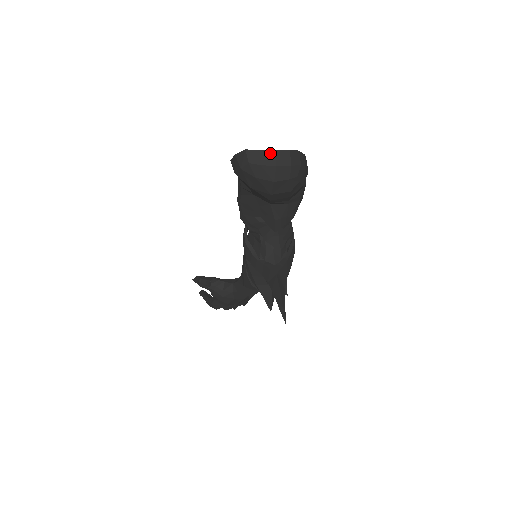
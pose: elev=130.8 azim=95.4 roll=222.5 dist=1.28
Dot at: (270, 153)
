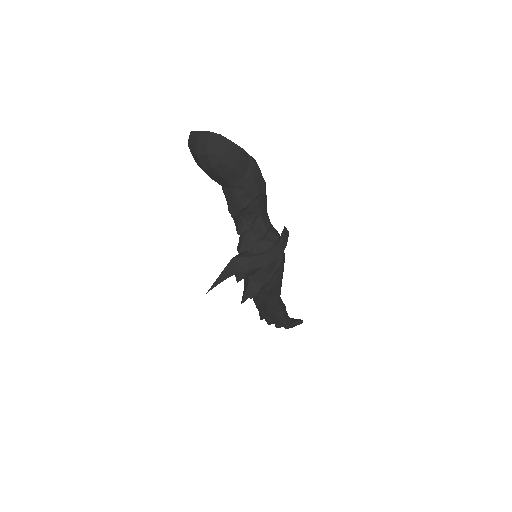
Dot at: (198, 133)
